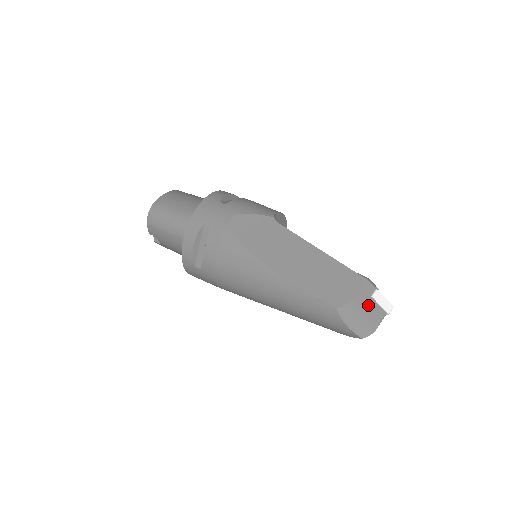
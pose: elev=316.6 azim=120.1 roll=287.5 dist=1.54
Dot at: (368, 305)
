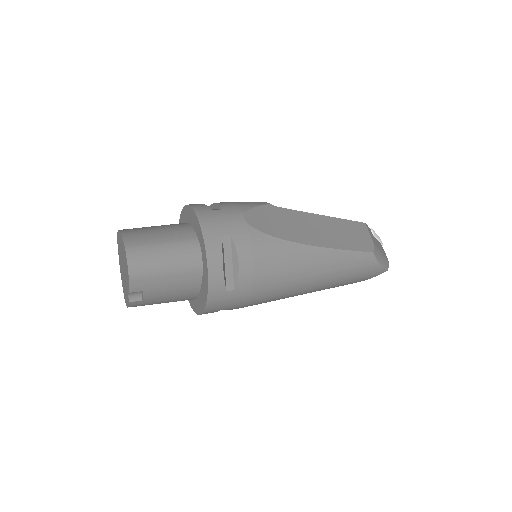
Dot at: (376, 242)
